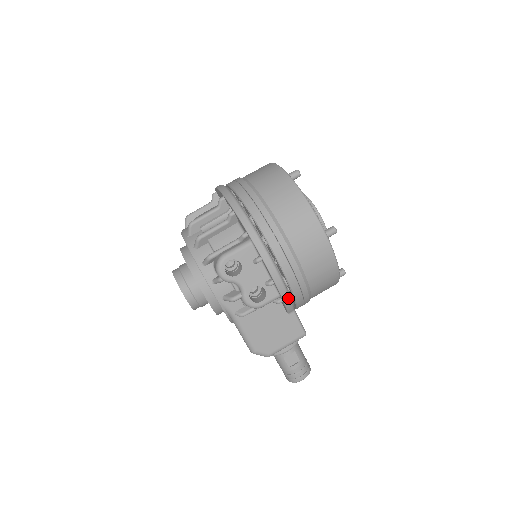
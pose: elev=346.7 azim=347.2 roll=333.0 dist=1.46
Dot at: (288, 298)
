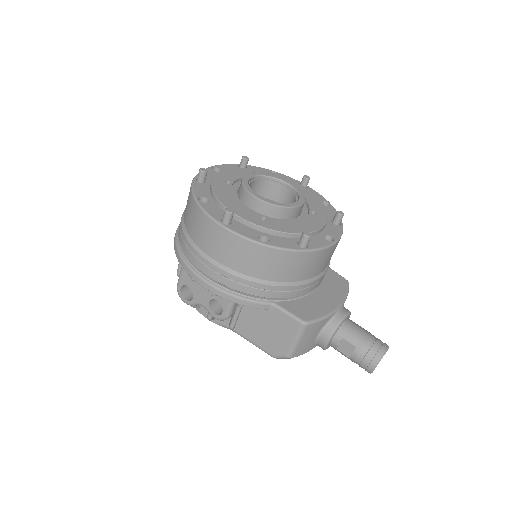
Dot at: (239, 299)
